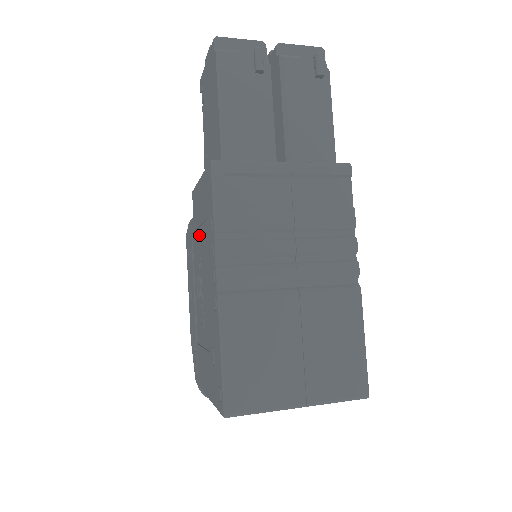
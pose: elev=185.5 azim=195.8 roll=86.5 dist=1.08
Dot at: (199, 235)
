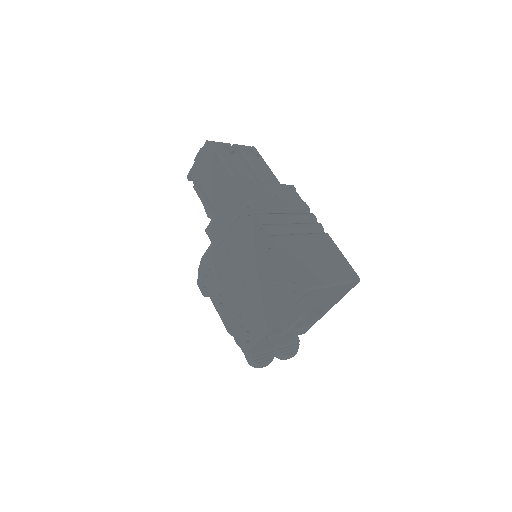
Dot at: (225, 243)
